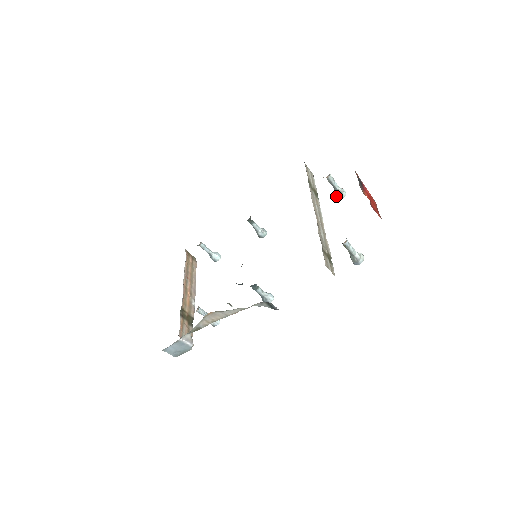
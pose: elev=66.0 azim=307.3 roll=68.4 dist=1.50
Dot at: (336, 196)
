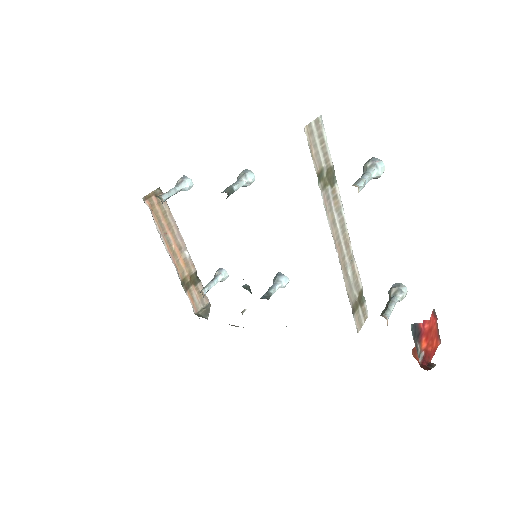
Dot at: occluded
